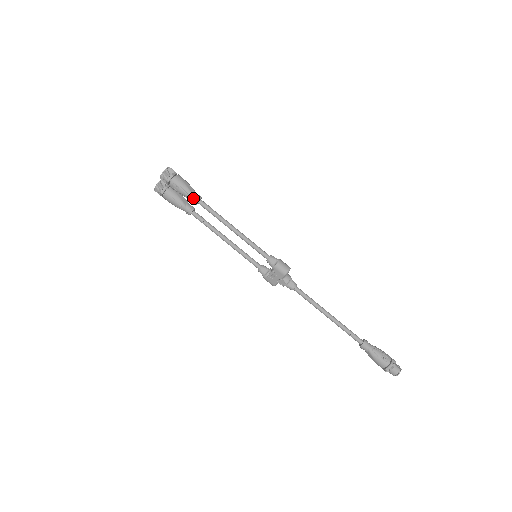
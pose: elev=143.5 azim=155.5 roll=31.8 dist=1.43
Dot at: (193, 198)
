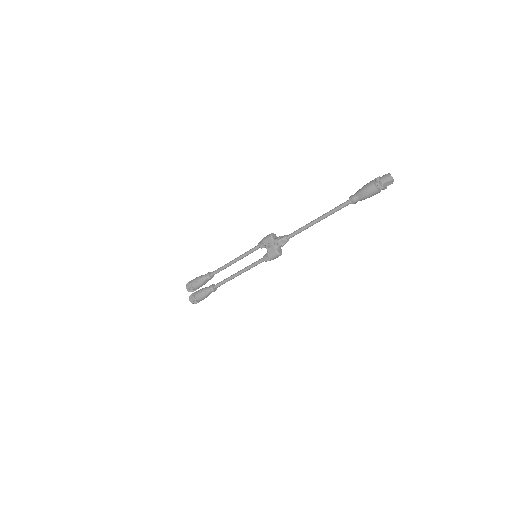
Dot at: (206, 276)
